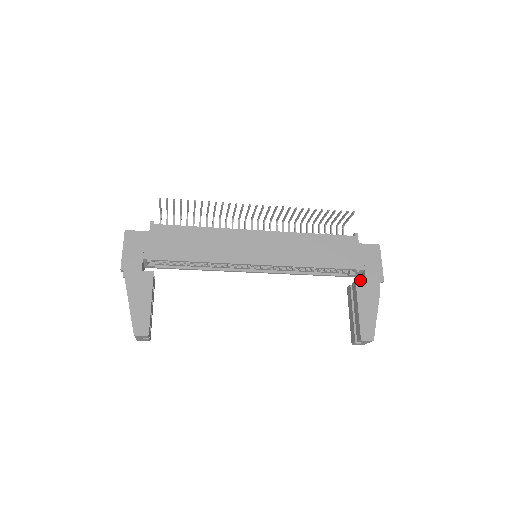
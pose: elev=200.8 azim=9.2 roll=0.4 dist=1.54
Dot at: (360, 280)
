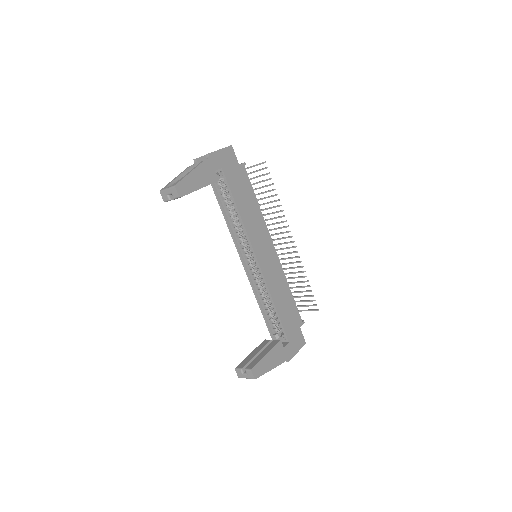
Dot at: occluded
